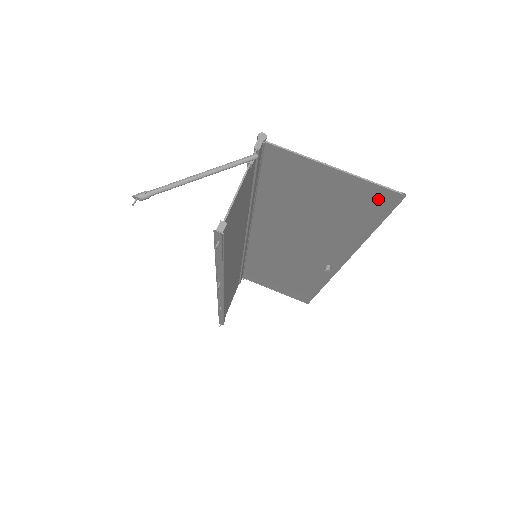
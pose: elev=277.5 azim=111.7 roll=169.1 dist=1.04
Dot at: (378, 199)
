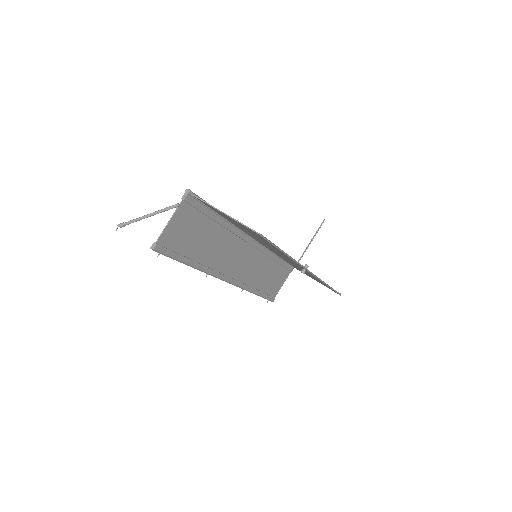
Dot at: (257, 234)
